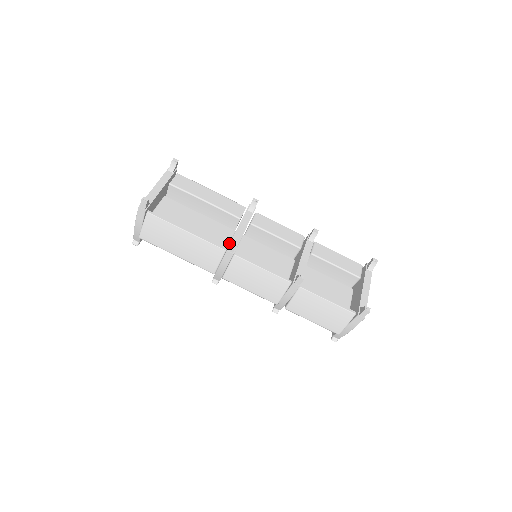
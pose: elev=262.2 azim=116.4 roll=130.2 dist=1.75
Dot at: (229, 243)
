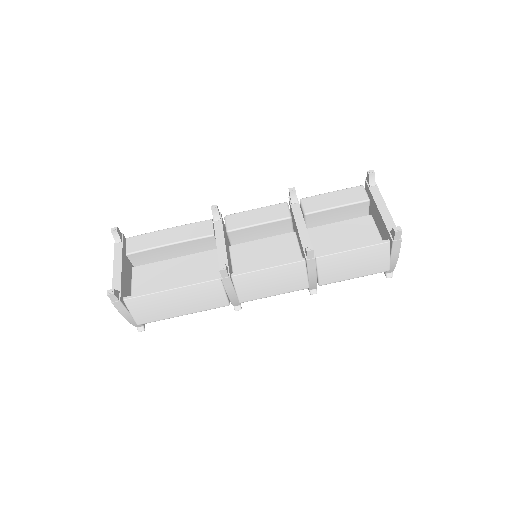
Dot at: occluded
